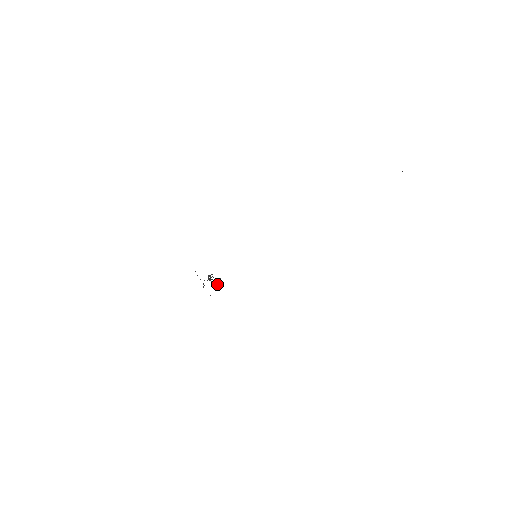
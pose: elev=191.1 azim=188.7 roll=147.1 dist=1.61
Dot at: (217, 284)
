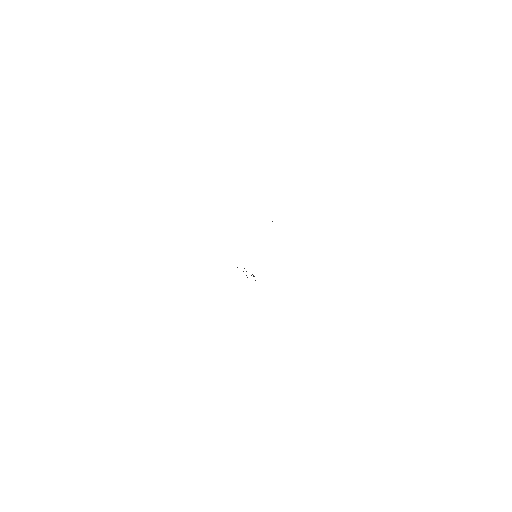
Dot at: (253, 275)
